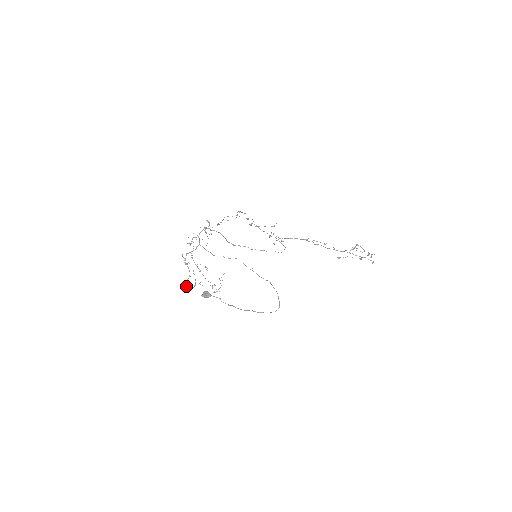
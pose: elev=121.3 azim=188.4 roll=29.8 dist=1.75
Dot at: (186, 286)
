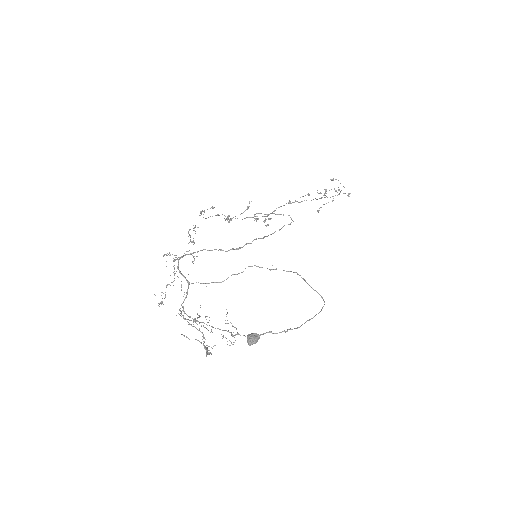
Dot at: occluded
